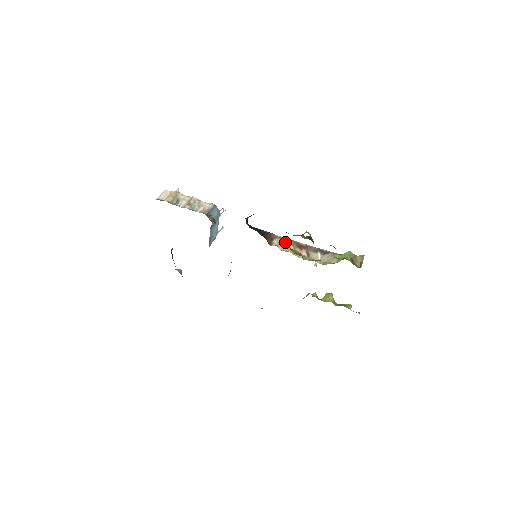
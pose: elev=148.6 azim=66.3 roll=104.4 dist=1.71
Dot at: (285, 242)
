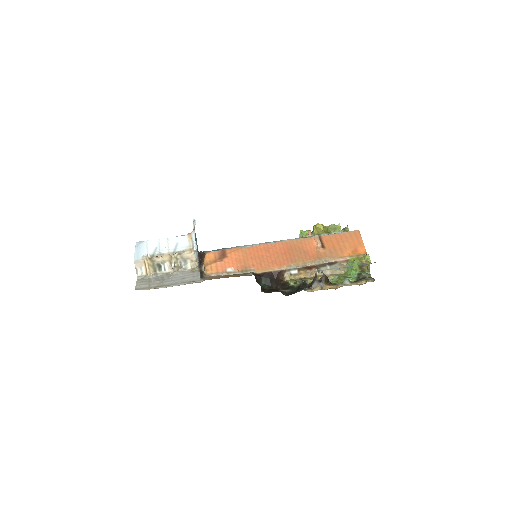
Dot at: (295, 272)
